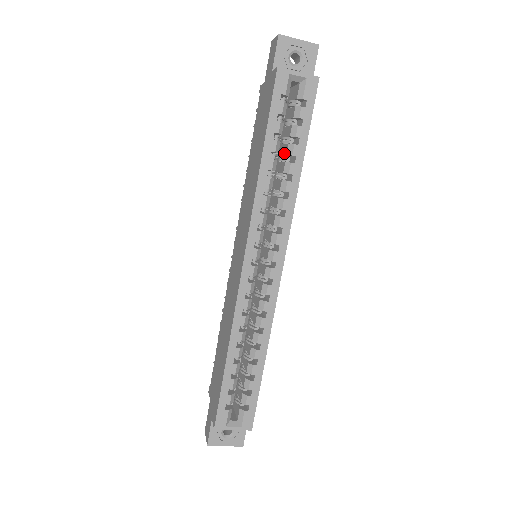
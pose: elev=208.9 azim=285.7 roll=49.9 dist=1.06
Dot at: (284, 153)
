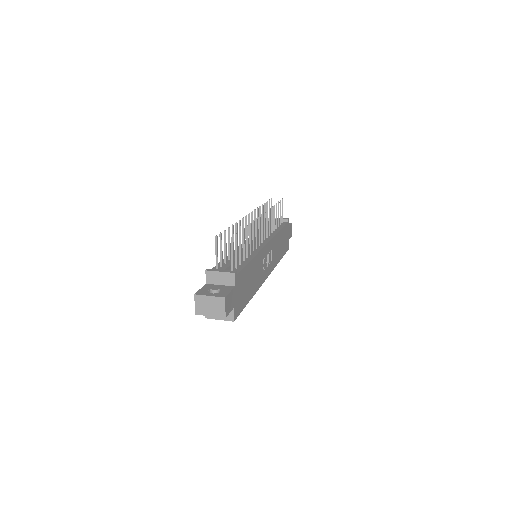
Dot at: occluded
